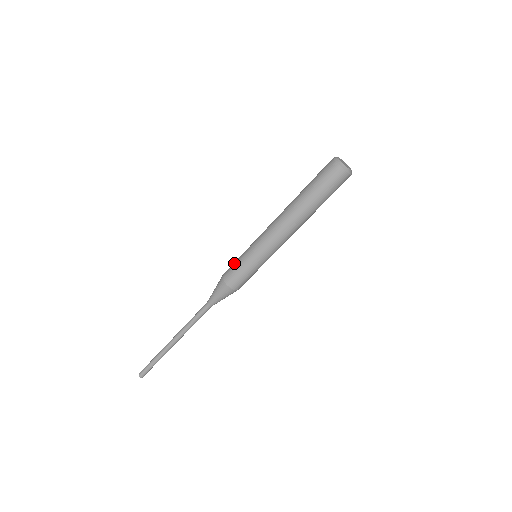
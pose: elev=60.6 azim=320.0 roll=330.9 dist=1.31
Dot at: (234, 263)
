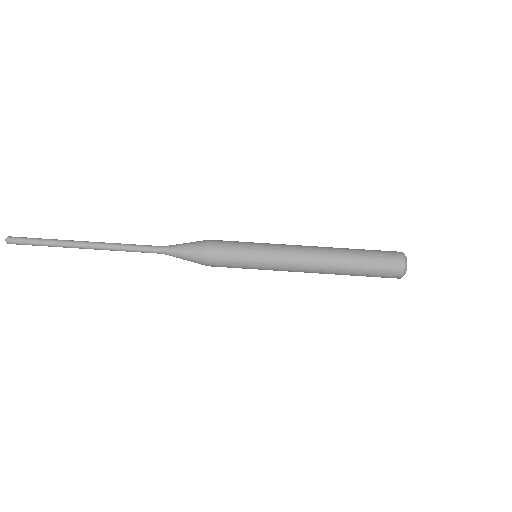
Dot at: (233, 241)
